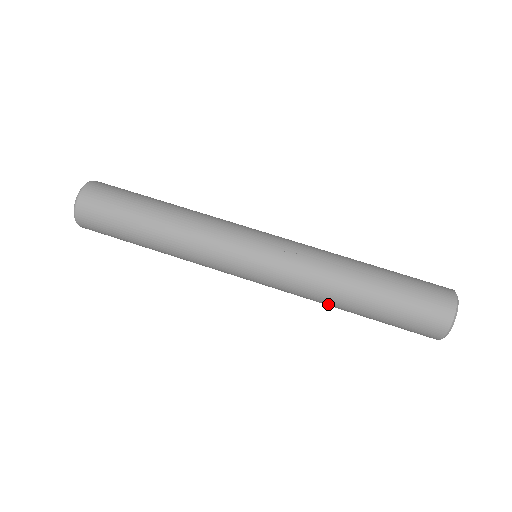
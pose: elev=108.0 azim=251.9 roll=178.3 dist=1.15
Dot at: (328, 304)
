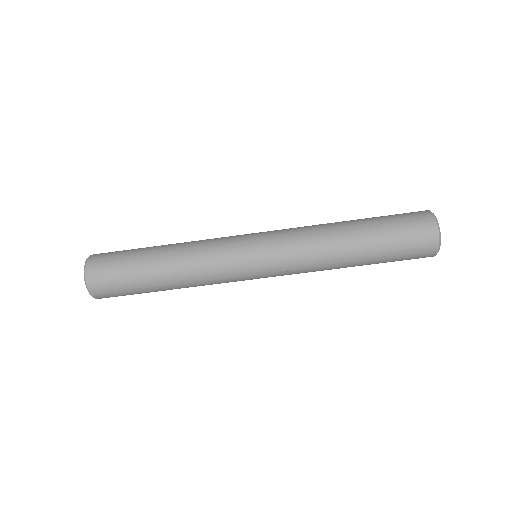
Dot at: occluded
